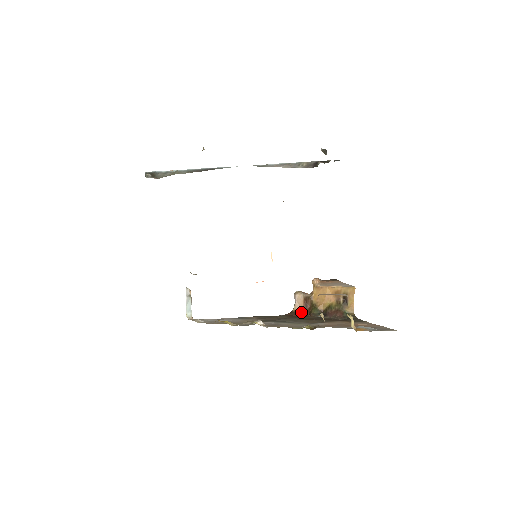
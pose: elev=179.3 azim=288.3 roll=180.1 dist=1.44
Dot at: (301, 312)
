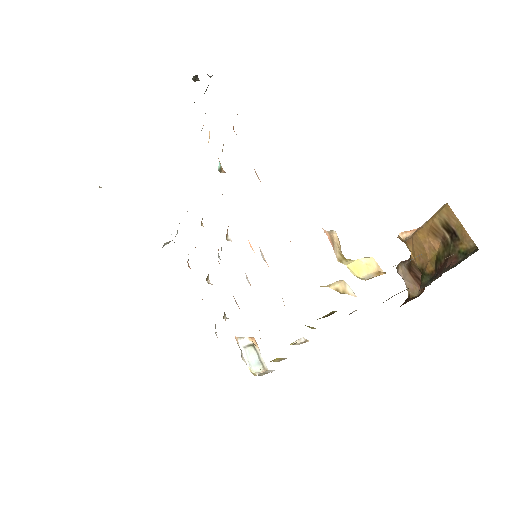
Dot at: (418, 292)
